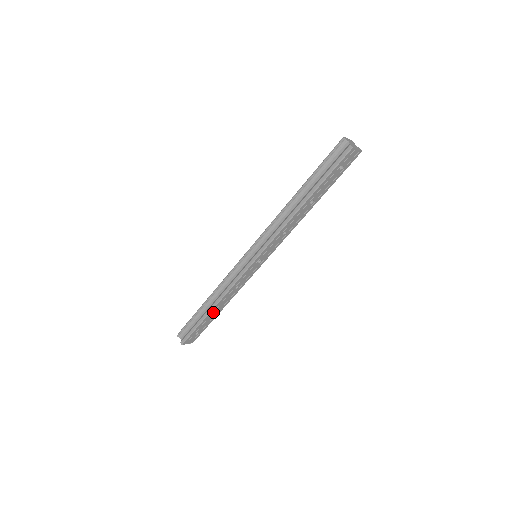
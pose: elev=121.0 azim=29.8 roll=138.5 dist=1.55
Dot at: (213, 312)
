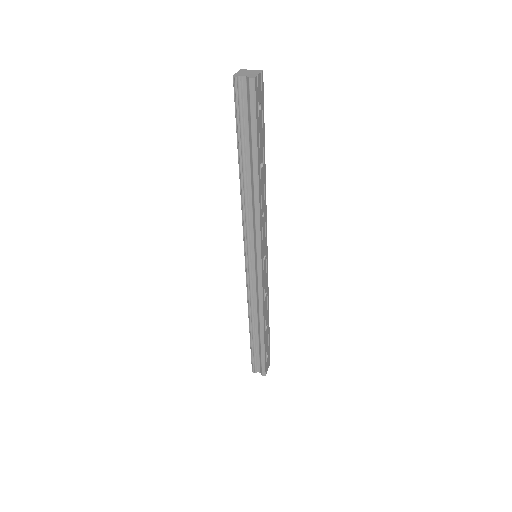
Dot at: (265, 331)
